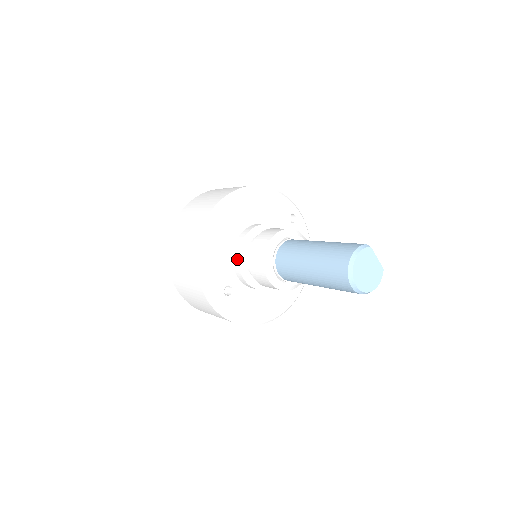
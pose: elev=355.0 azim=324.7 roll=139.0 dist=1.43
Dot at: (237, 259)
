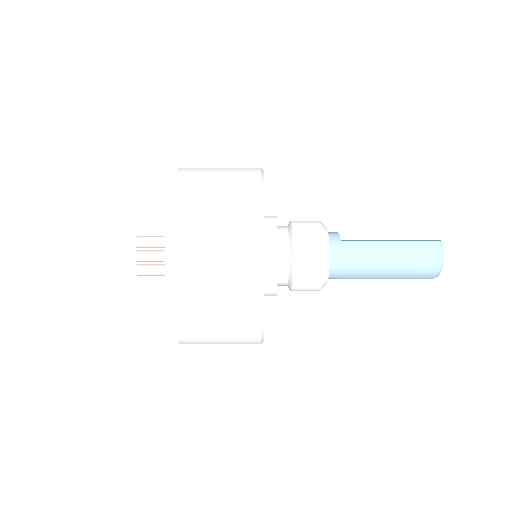
Dot at: (276, 290)
